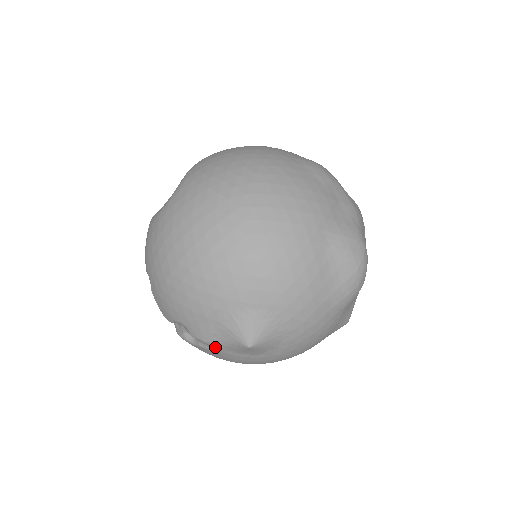
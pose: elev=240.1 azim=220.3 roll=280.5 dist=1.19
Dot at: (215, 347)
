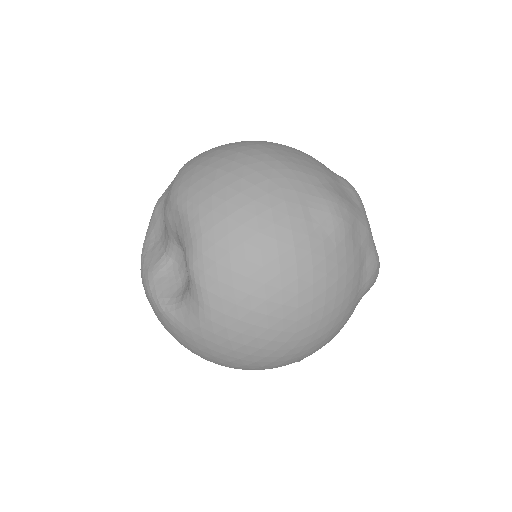
Dot at: occluded
